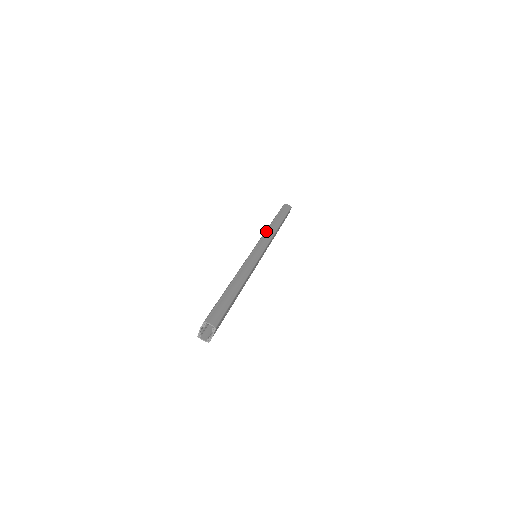
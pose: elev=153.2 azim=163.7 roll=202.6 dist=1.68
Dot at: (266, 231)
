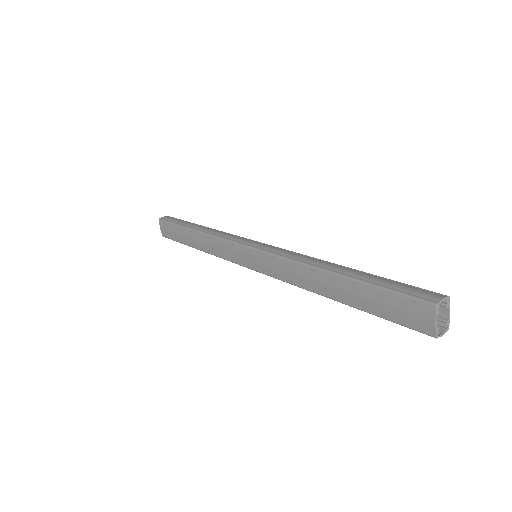
Dot at: (214, 235)
